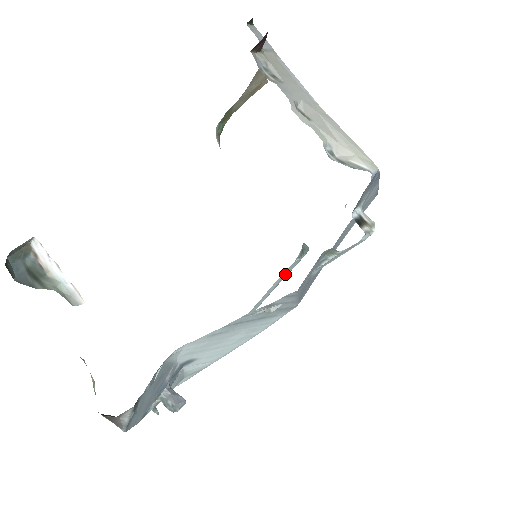
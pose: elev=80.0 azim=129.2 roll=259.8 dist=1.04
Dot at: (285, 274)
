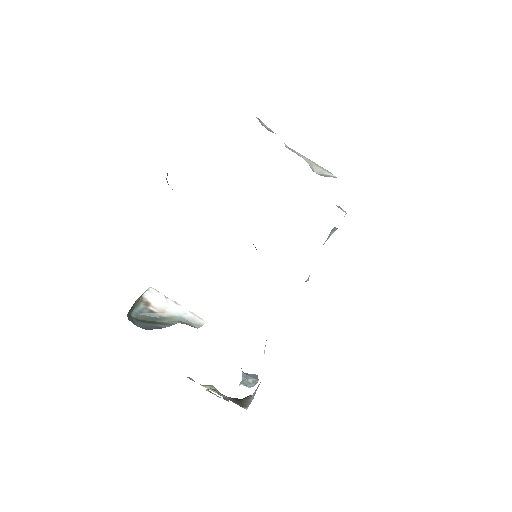
Dot at: occluded
